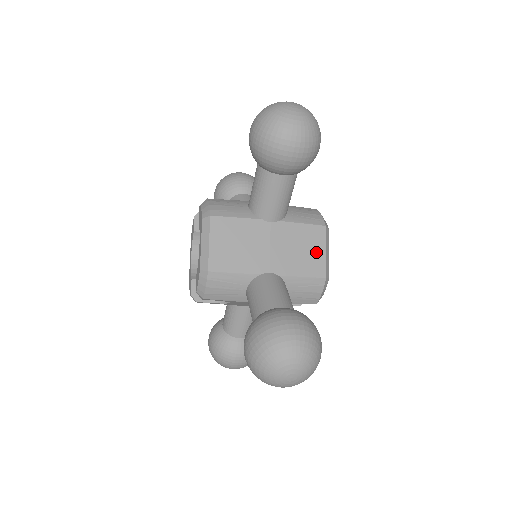
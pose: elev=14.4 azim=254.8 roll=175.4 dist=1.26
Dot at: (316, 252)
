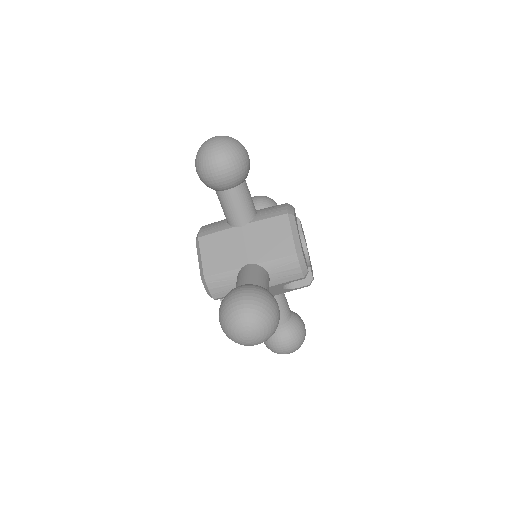
Dot at: (283, 236)
